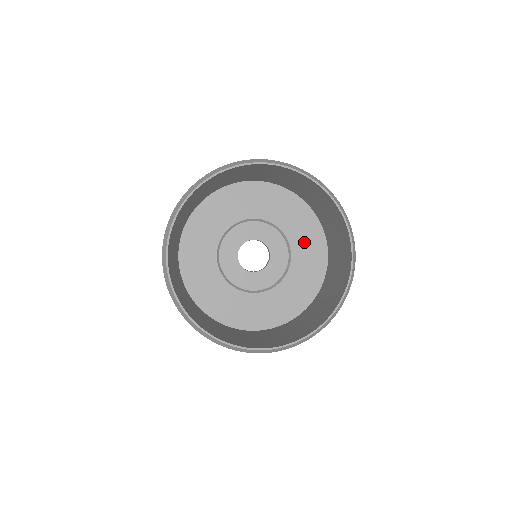
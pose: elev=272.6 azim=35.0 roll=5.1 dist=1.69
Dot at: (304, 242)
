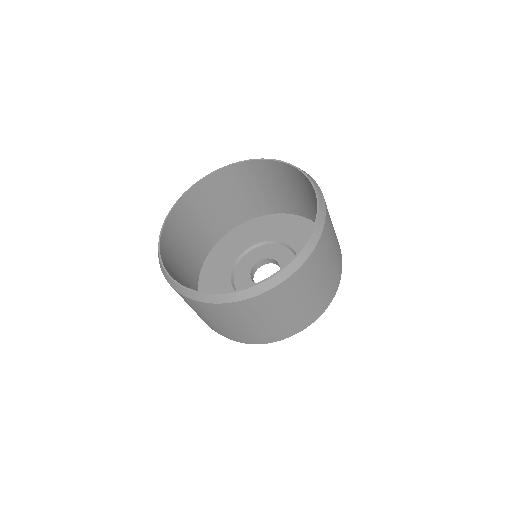
Dot at: (287, 231)
